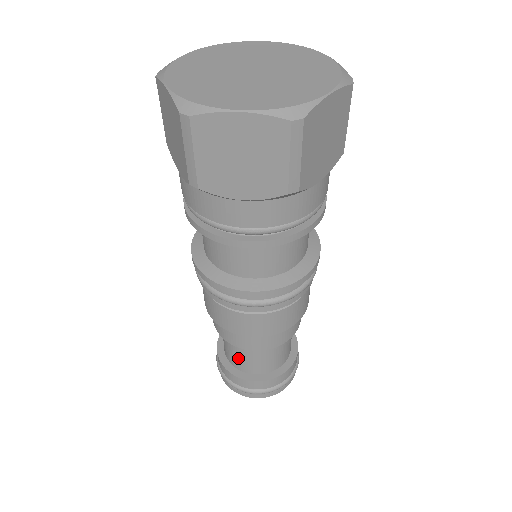
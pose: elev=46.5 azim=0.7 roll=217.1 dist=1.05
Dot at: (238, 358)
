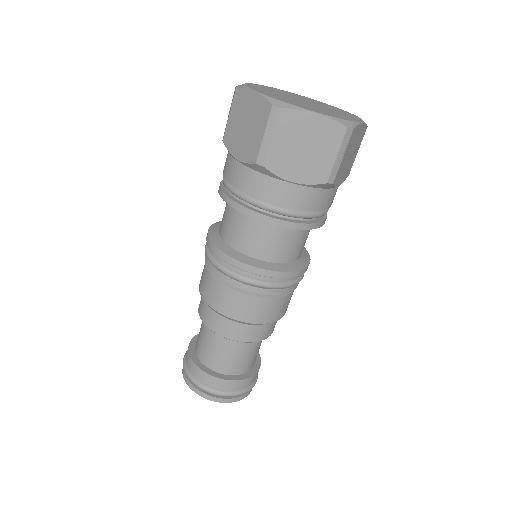
Dot at: (216, 355)
